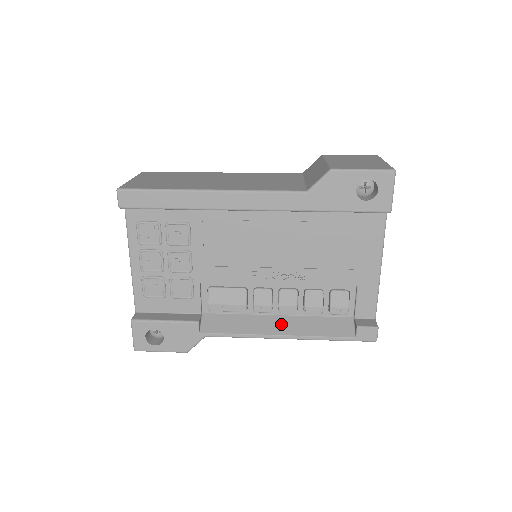
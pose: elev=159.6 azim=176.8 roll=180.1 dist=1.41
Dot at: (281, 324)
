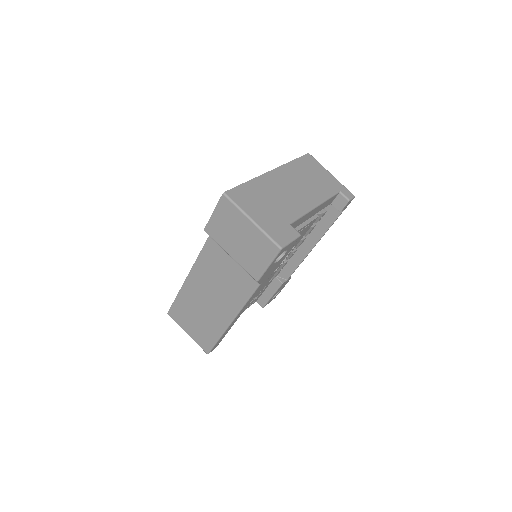
Dot at: (307, 243)
